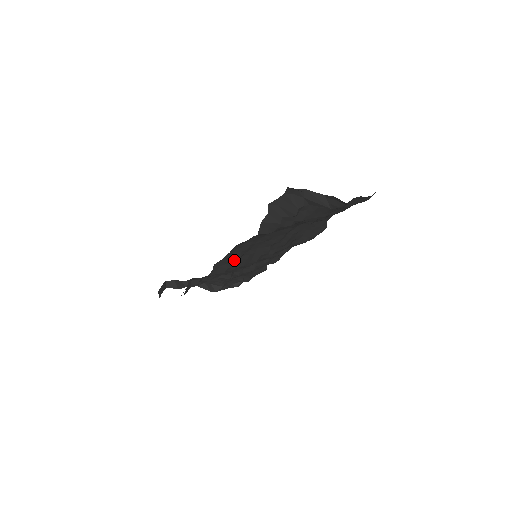
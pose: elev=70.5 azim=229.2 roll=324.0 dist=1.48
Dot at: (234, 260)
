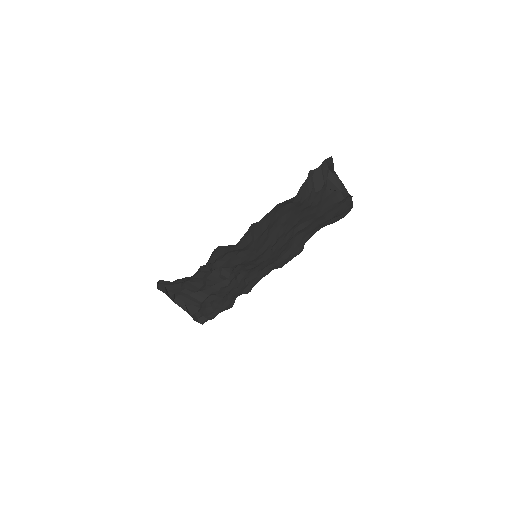
Dot at: (260, 232)
